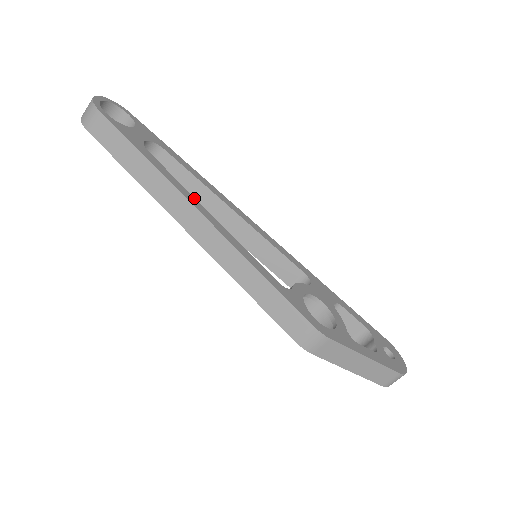
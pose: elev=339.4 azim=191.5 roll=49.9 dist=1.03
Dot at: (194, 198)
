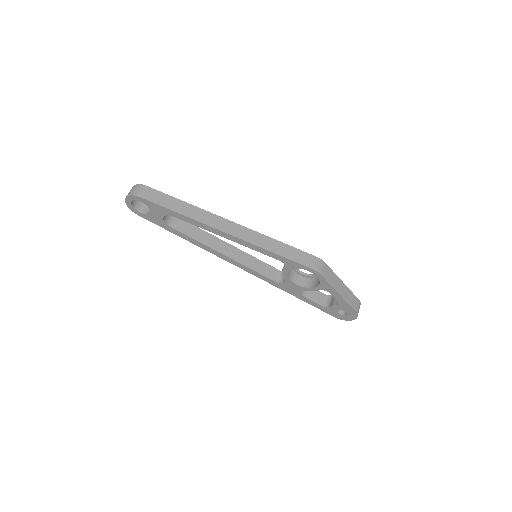
Dot at: occluded
